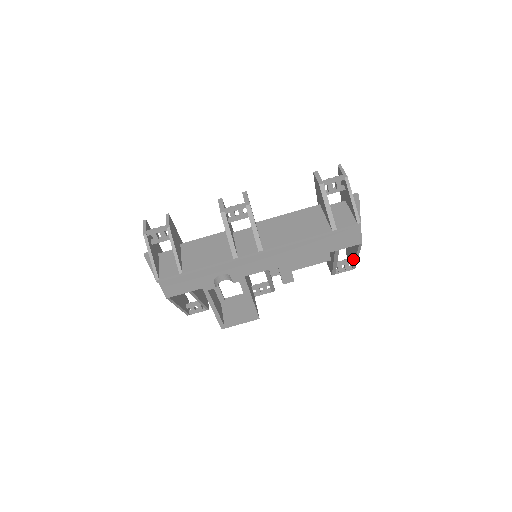
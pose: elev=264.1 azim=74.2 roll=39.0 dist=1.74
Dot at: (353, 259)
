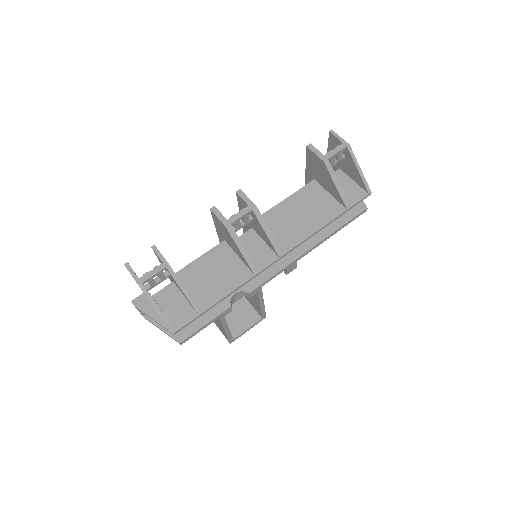
Dot at: occluded
